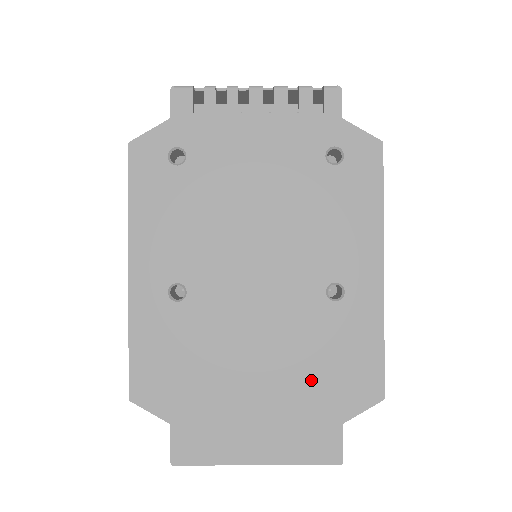
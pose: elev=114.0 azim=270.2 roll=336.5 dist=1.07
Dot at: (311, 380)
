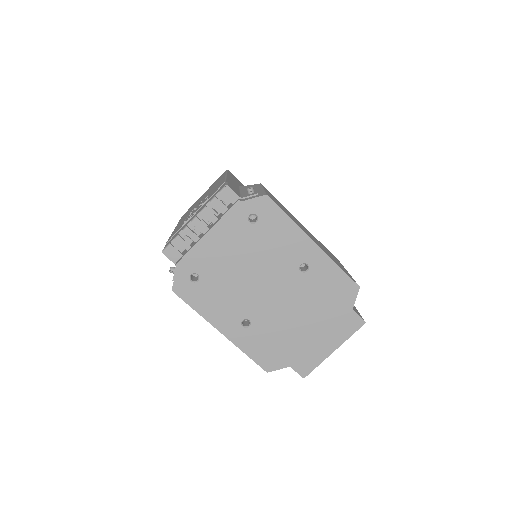
Dot at: (326, 306)
